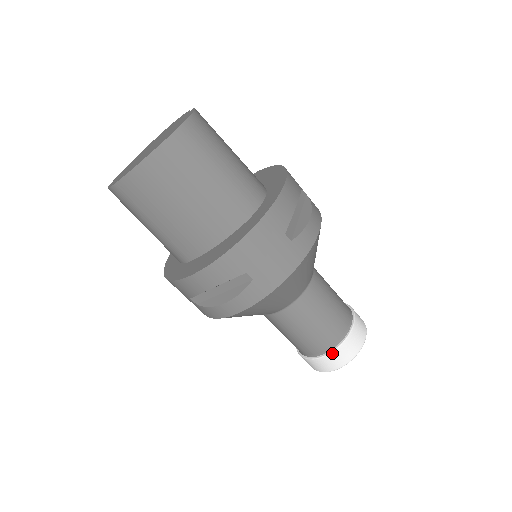
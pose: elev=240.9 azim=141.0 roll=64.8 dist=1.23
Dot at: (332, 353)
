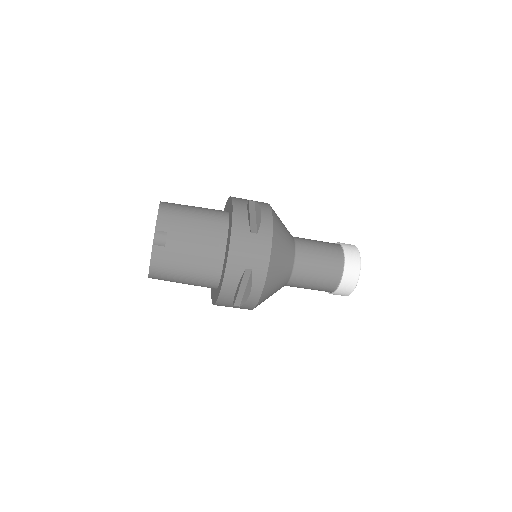
Dot at: (328, 292)
